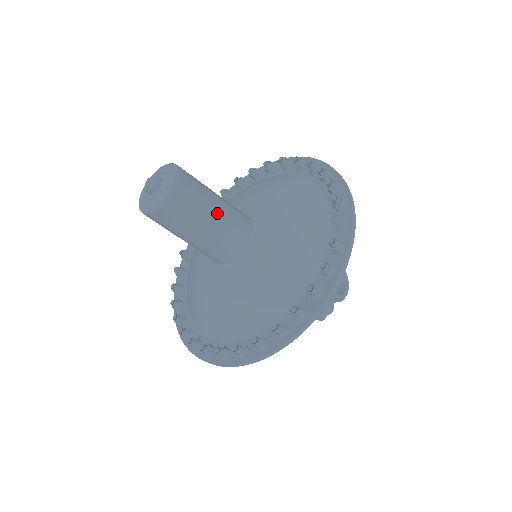
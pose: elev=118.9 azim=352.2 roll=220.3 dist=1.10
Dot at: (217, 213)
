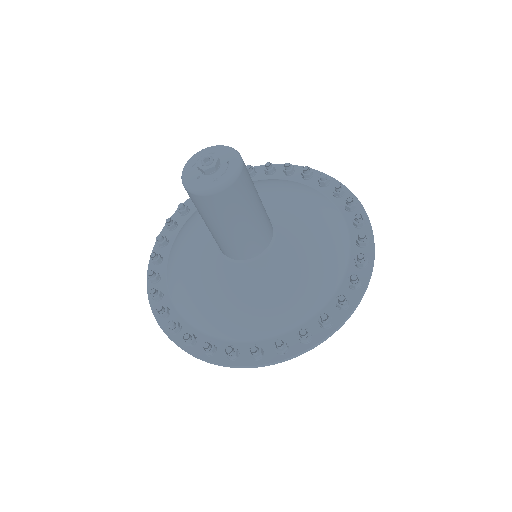
Dot at: occluded
